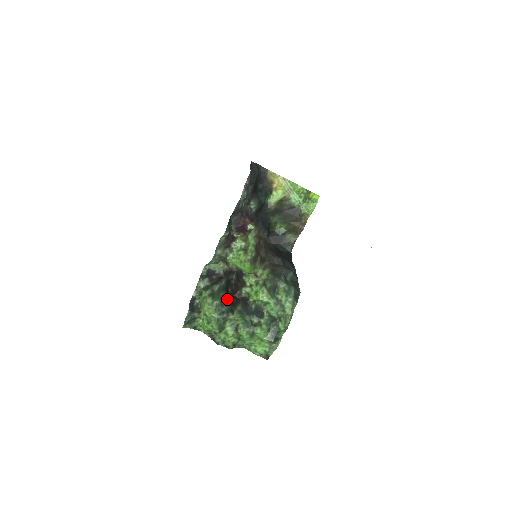
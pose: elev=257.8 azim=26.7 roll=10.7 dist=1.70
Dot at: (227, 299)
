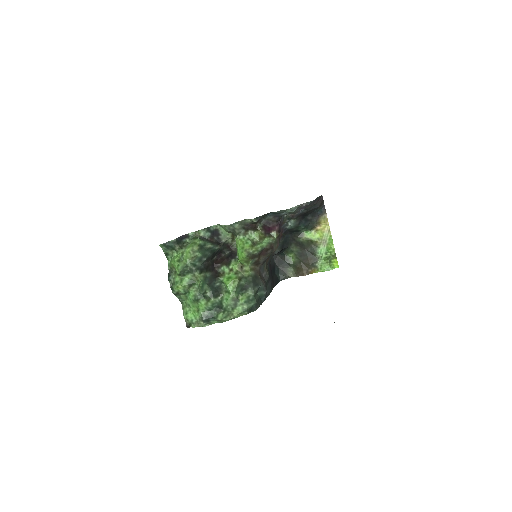
Dot at: (207, 260)
